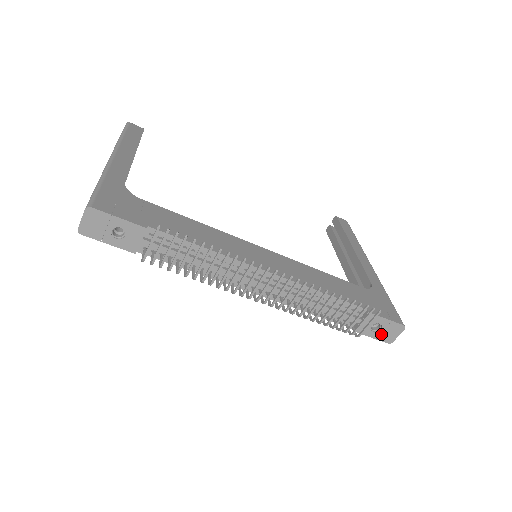
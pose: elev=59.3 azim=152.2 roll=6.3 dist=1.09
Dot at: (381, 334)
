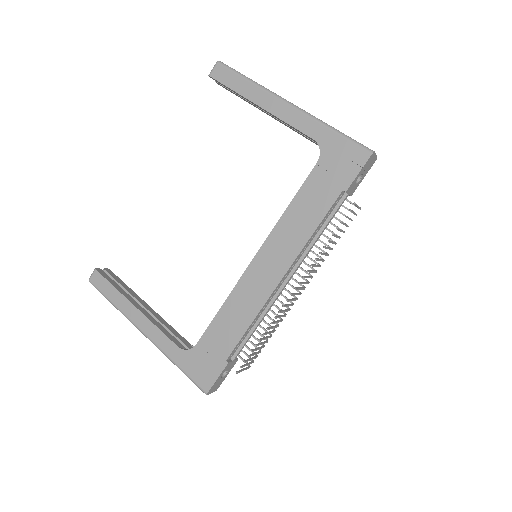
Dot at: (366, 171)
